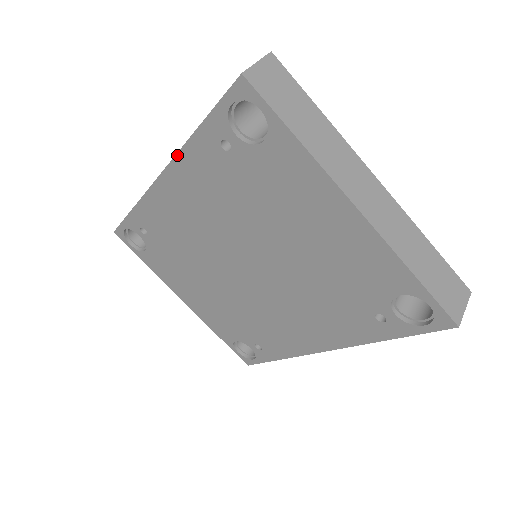
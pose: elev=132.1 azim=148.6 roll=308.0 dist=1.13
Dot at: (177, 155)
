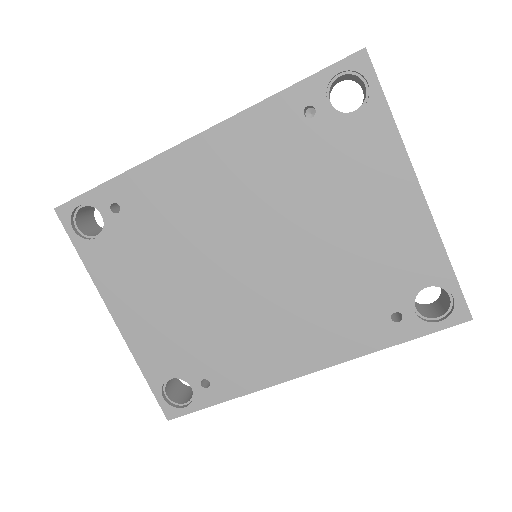
Dot at: (239, 114)
